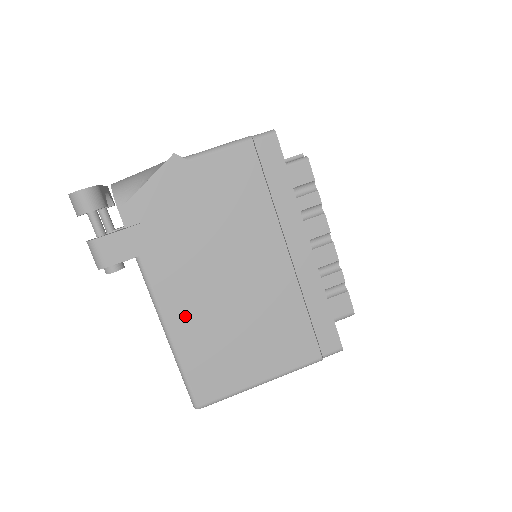
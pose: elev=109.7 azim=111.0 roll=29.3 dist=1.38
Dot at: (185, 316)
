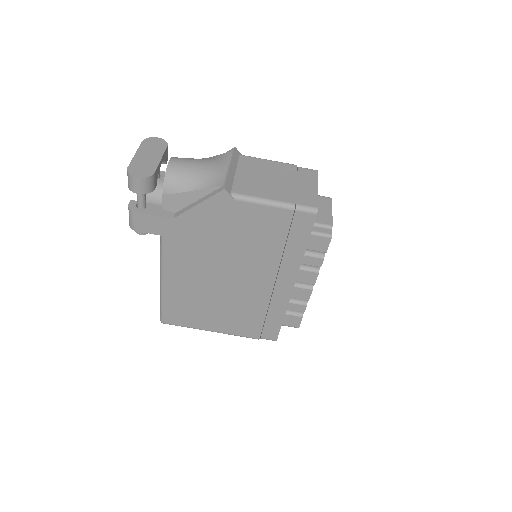
Dot at: (179, 280)
